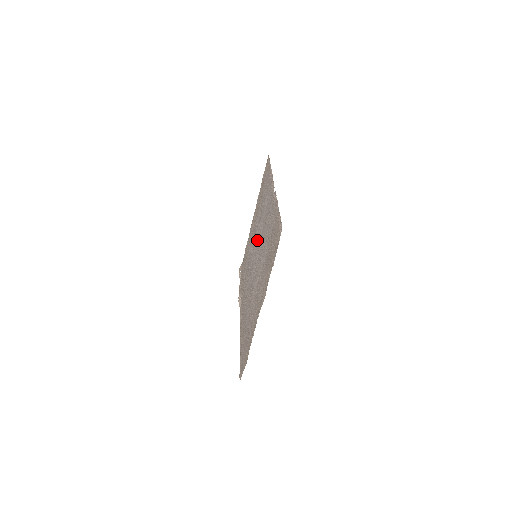
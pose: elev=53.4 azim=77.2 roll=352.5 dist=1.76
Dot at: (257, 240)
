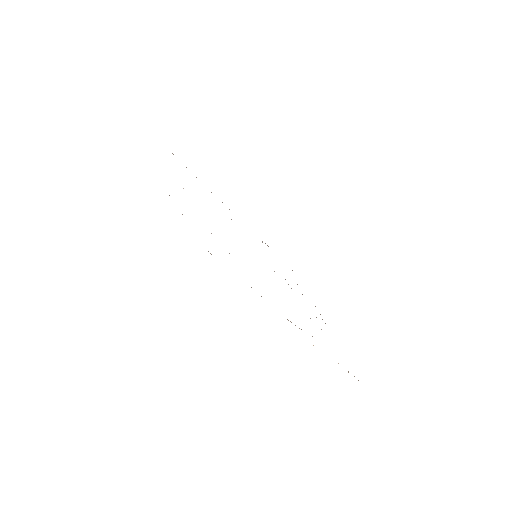
Dot at: occluded
